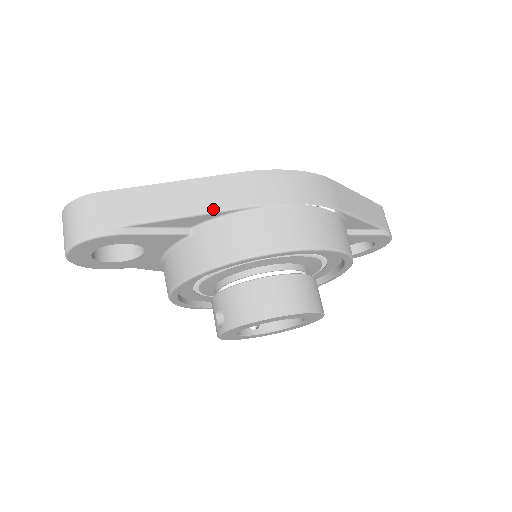
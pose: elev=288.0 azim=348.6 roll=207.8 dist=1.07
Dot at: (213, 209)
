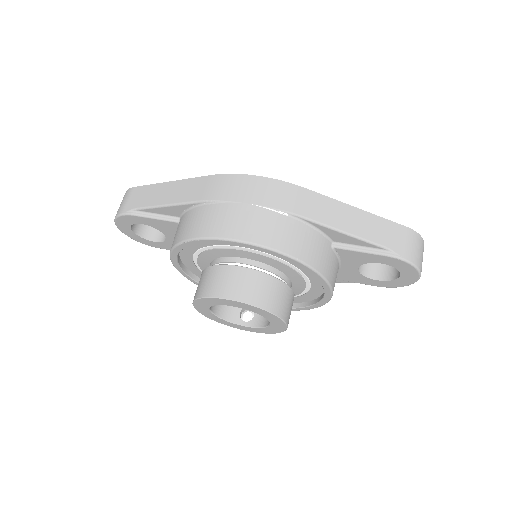
Dot at: (181, 201)
